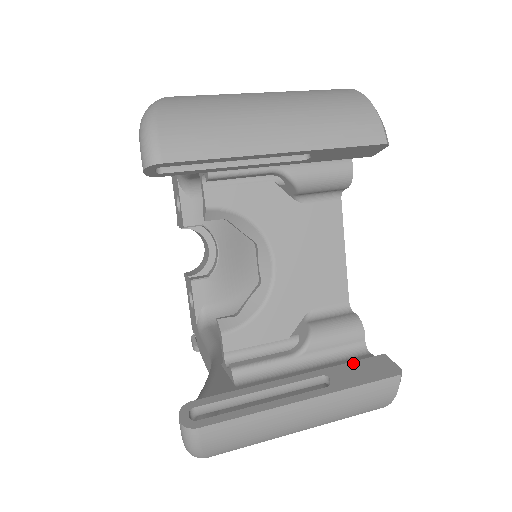
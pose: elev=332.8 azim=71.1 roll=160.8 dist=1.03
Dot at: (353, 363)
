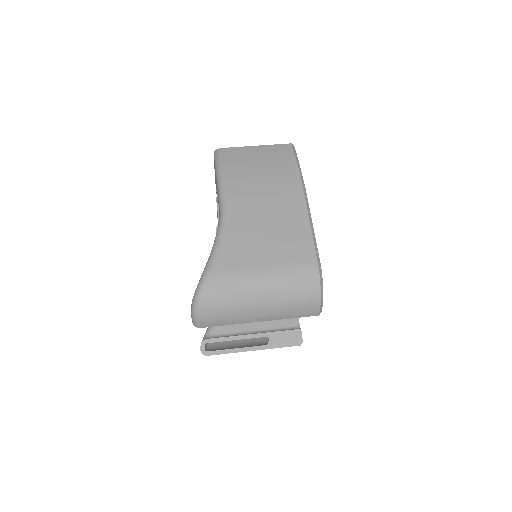
Dot at: (283, 332)
